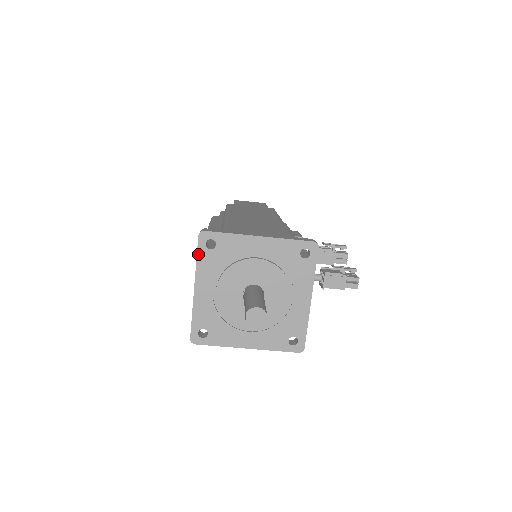
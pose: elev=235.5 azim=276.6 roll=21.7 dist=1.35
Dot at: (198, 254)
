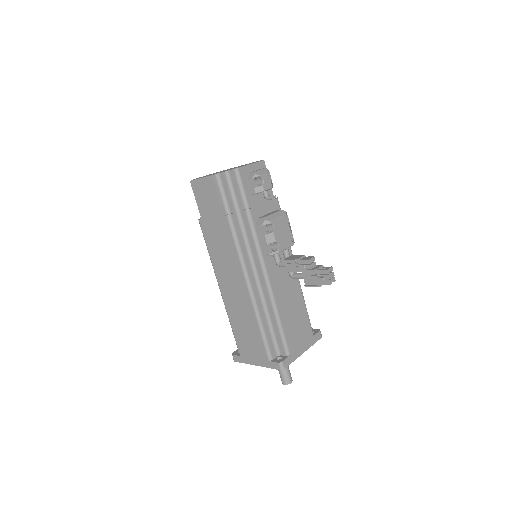
Dot at: occluded
